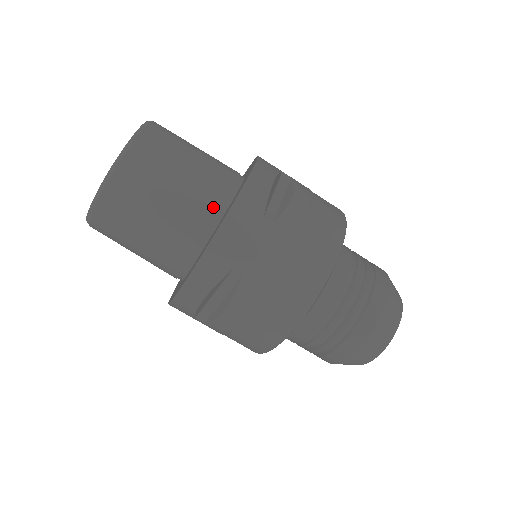
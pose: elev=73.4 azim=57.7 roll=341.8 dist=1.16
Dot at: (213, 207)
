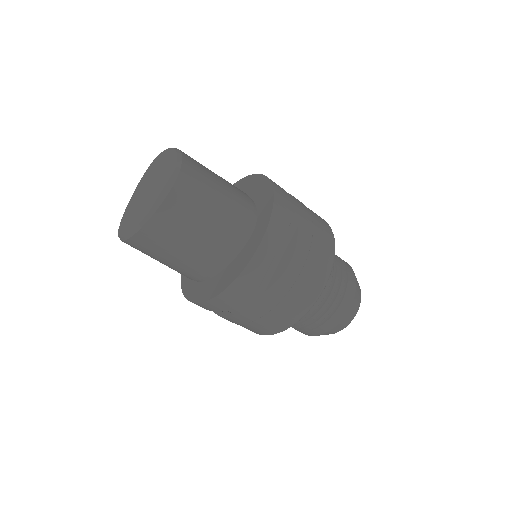
Dot at: (222, 258)
